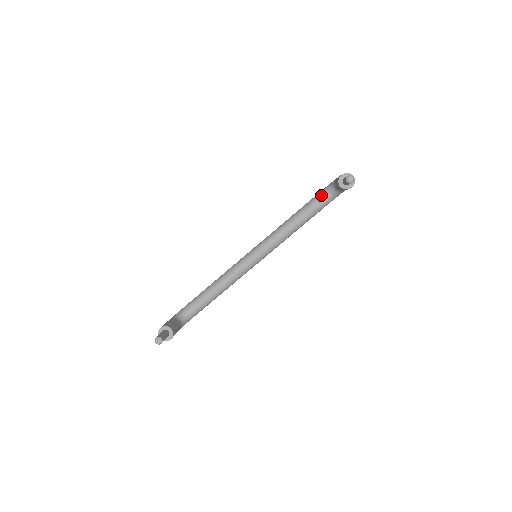
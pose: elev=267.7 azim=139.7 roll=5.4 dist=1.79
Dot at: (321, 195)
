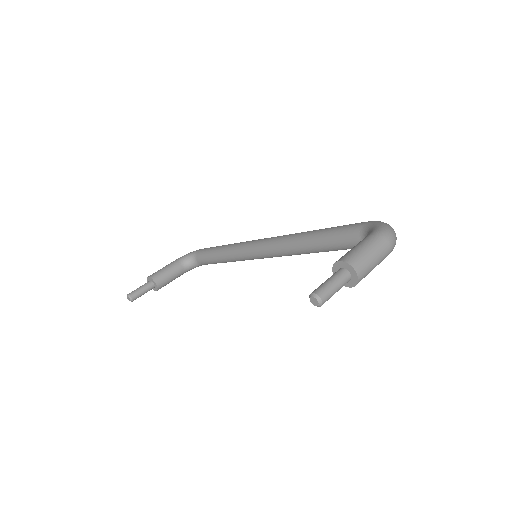
Dot at: (354, 233)
